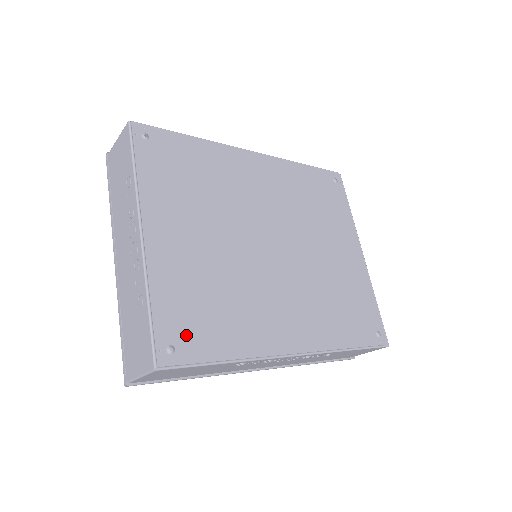
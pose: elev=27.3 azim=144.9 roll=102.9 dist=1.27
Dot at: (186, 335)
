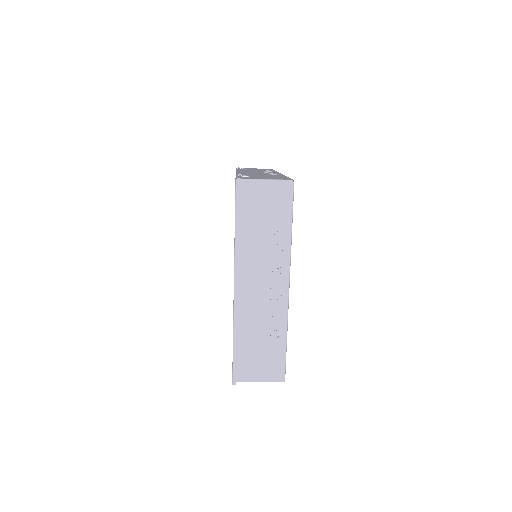
Dot at: occluded
